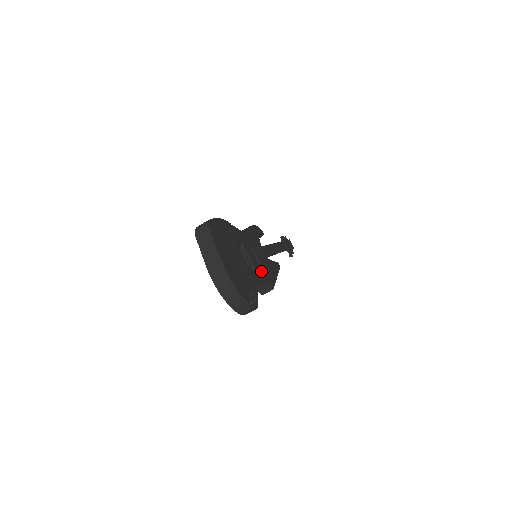
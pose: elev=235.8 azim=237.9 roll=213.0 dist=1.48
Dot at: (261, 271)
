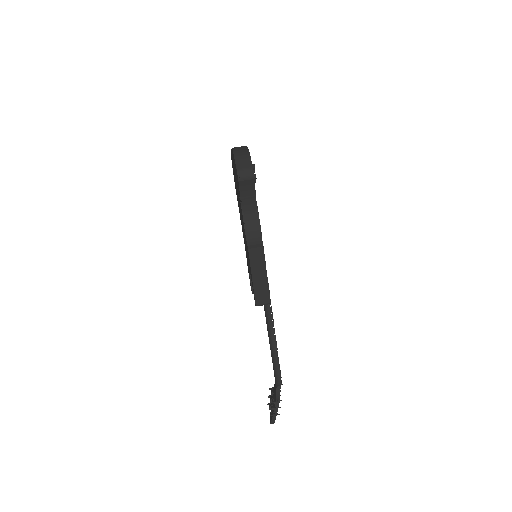
Dot at: occluded
